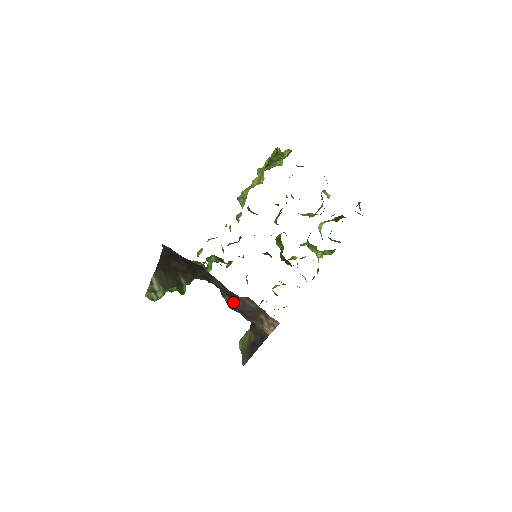
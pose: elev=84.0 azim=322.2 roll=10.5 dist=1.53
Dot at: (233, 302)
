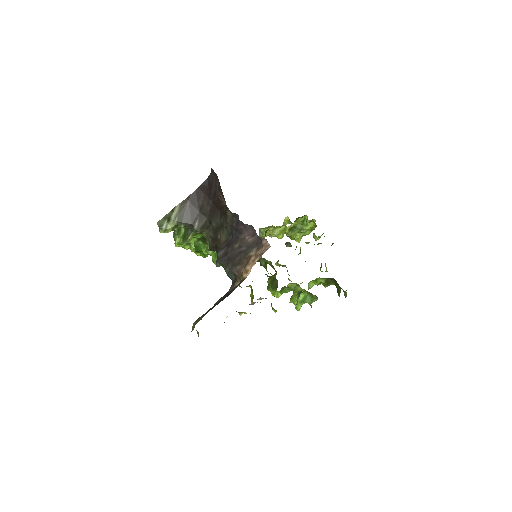
Dot at: (228, 250)
